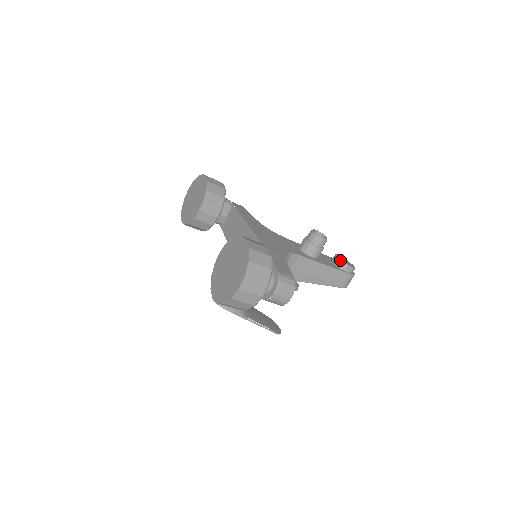
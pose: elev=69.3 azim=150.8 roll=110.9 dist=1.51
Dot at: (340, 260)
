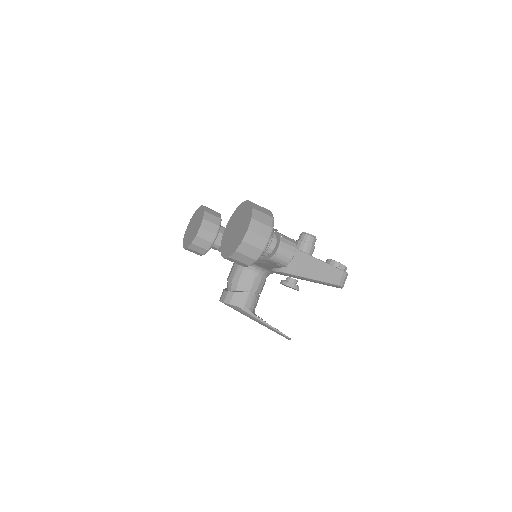
Dot at: (332, 260)
